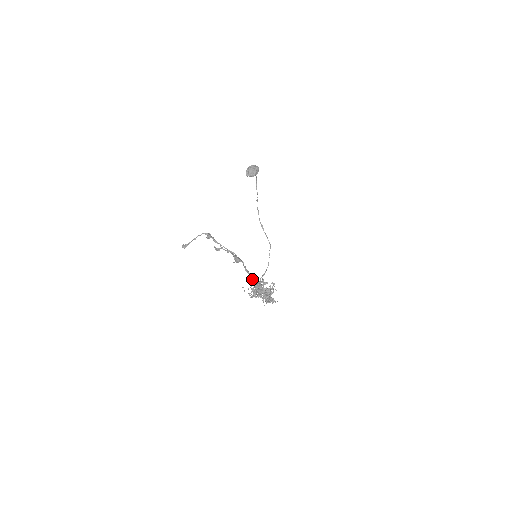
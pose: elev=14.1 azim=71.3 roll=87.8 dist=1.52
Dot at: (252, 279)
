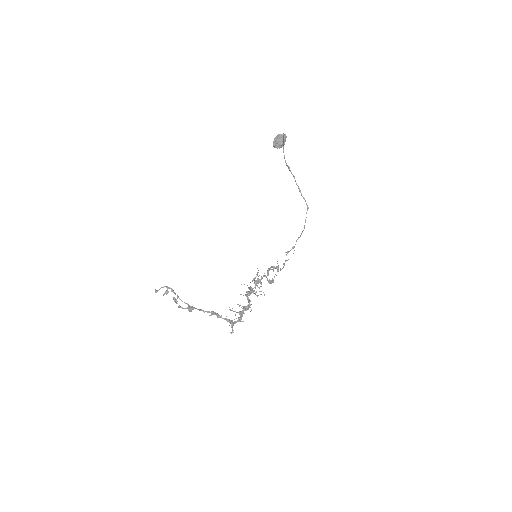
Dot at: occluded
